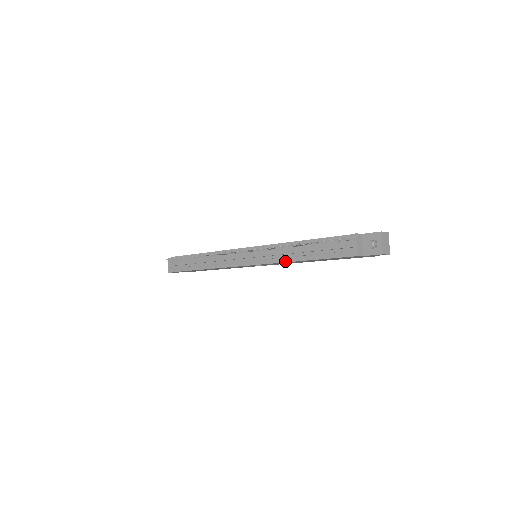
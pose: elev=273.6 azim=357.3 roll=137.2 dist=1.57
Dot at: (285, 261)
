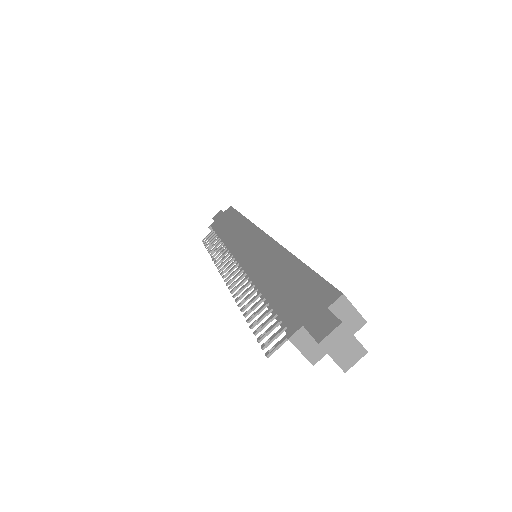
Dot at: occluded
